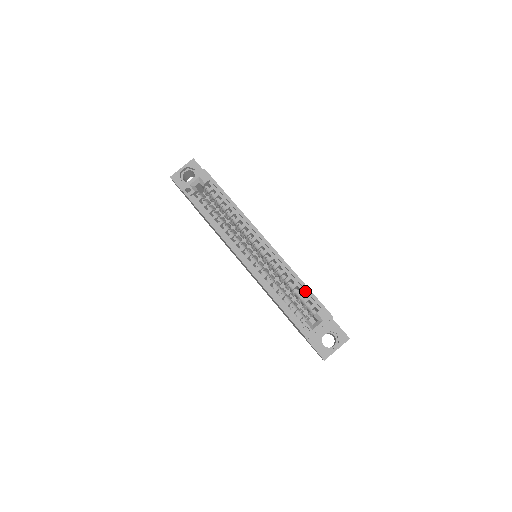
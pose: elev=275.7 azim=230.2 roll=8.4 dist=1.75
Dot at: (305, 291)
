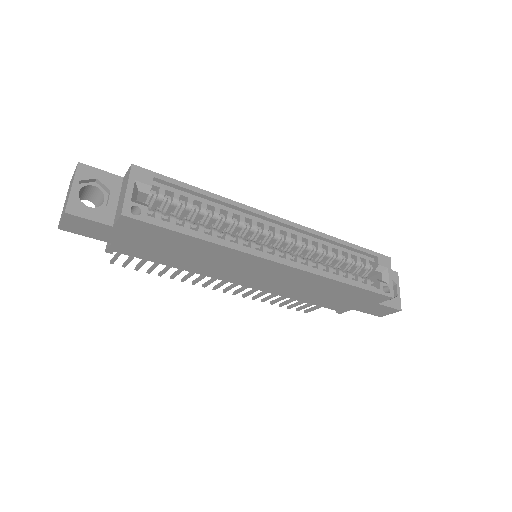
Dot at: (351, 251)
